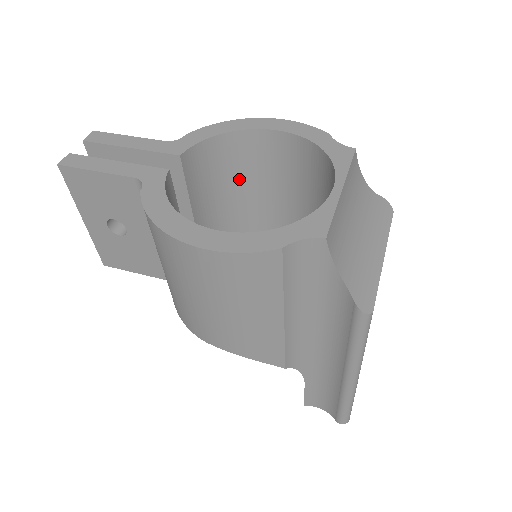
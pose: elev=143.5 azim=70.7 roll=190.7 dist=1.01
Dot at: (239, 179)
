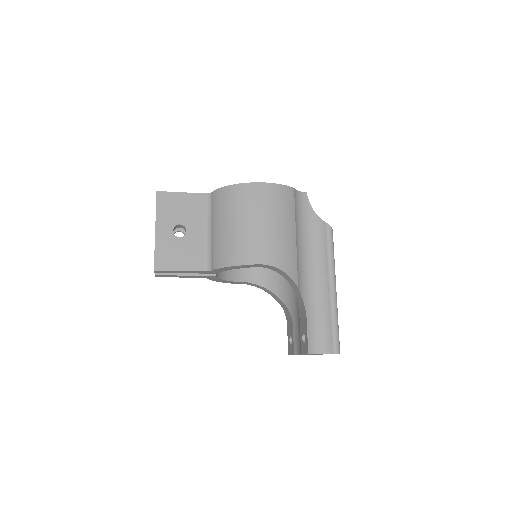
Dot at: occluded
